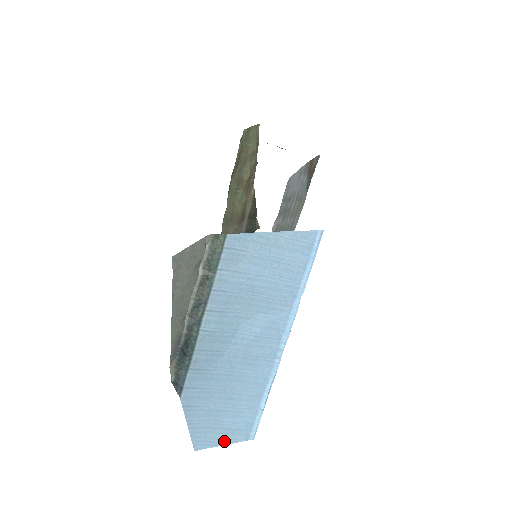
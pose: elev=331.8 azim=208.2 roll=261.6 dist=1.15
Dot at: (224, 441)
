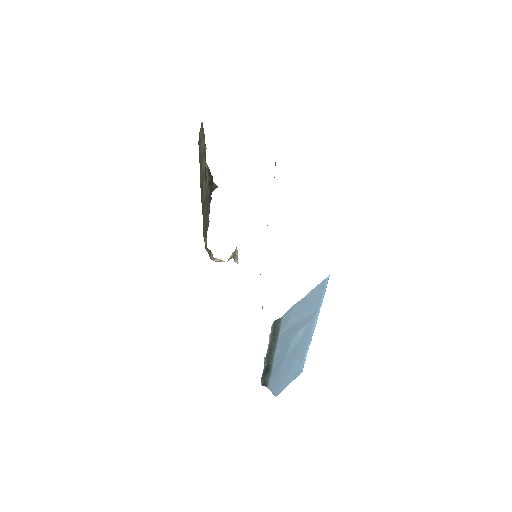
Dot at: occluded
